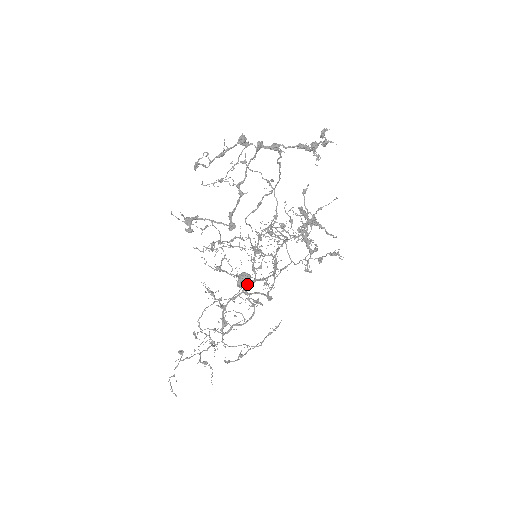
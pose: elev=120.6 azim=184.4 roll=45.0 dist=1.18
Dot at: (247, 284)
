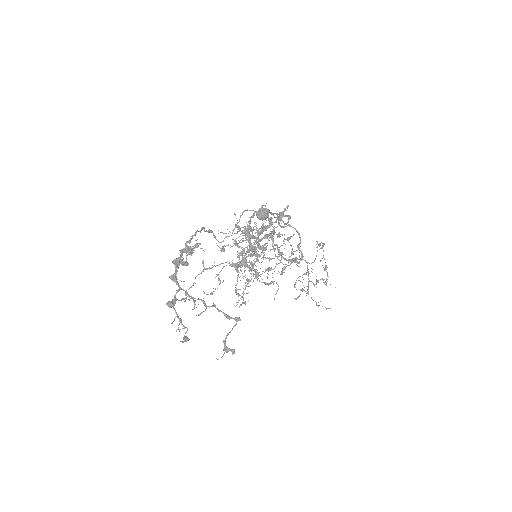
Dot at: (267, 213)
